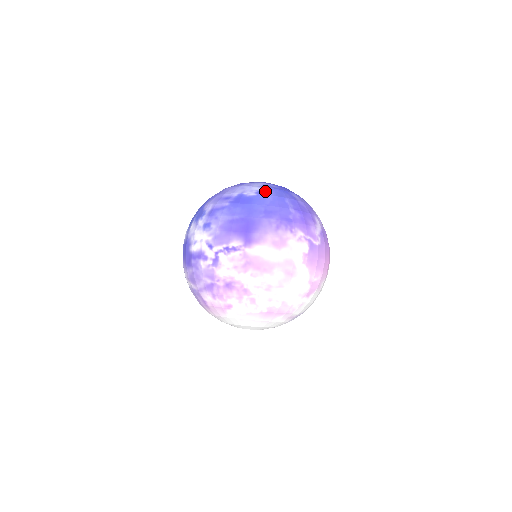
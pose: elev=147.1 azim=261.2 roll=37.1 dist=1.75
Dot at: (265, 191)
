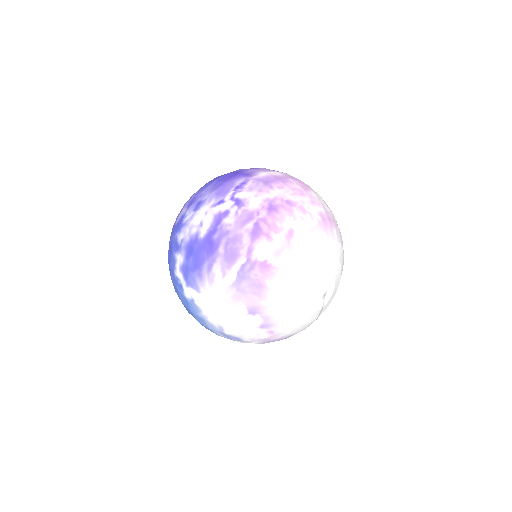
Dot at: occluded
